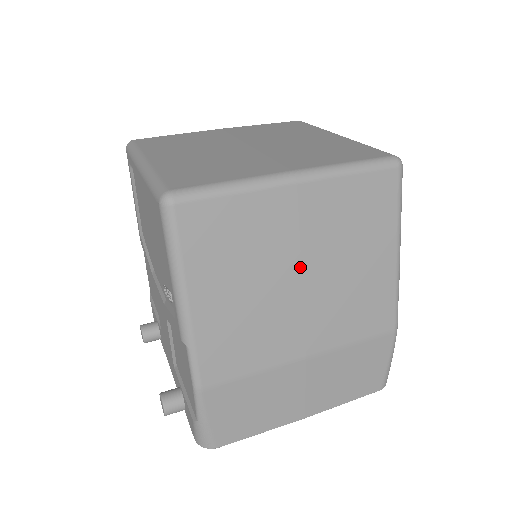
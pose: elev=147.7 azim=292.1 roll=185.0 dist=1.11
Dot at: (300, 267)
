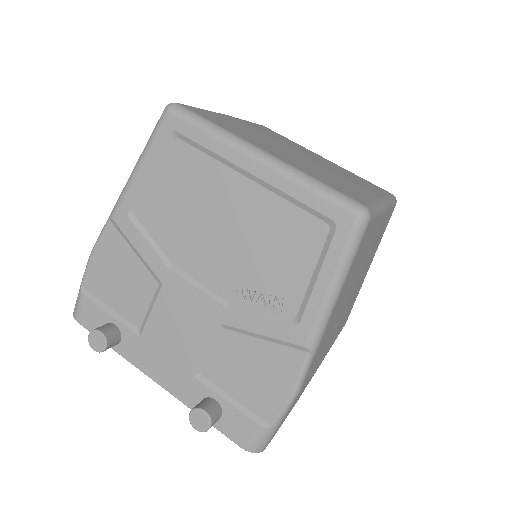
Dot at: (359, 277)
